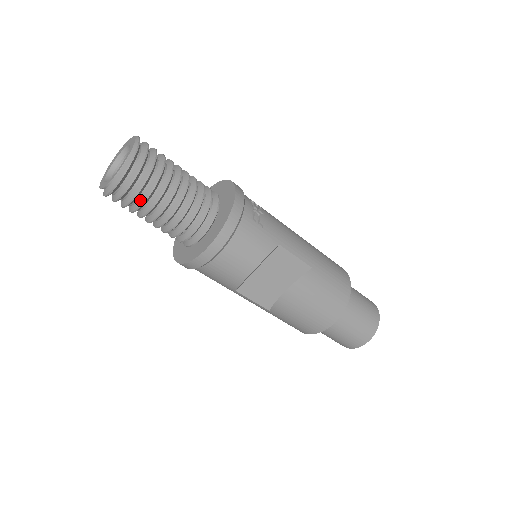
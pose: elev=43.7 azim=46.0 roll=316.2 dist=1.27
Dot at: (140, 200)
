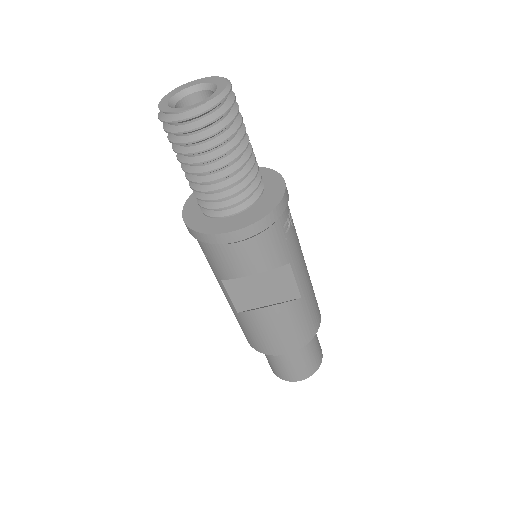
Dot at: (195, 147)
